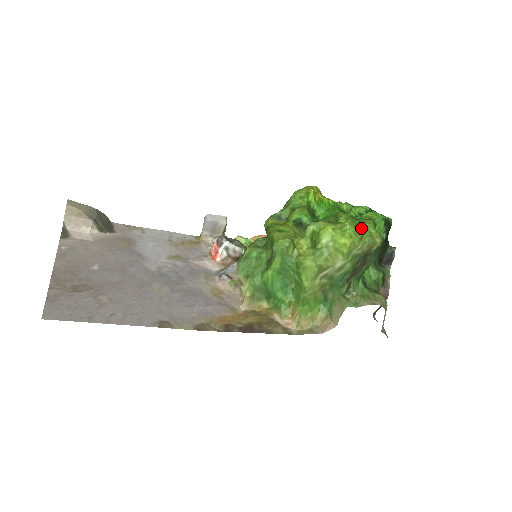
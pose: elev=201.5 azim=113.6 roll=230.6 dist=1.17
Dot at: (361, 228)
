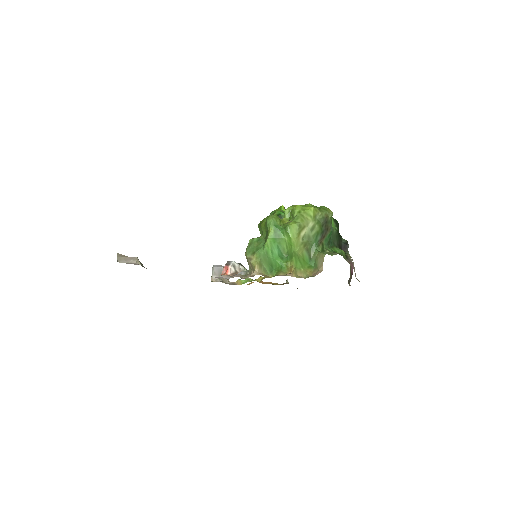
Dot at: (318, 207)
